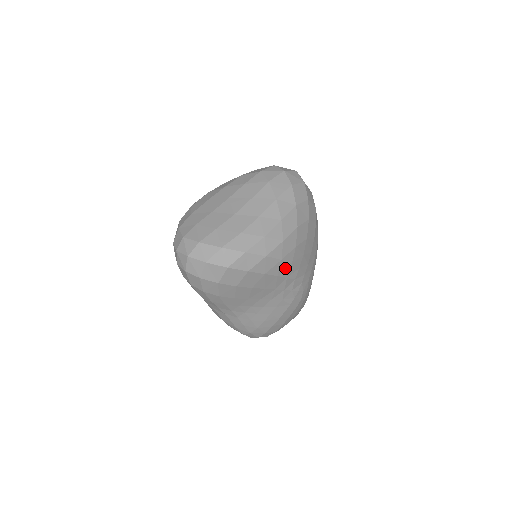
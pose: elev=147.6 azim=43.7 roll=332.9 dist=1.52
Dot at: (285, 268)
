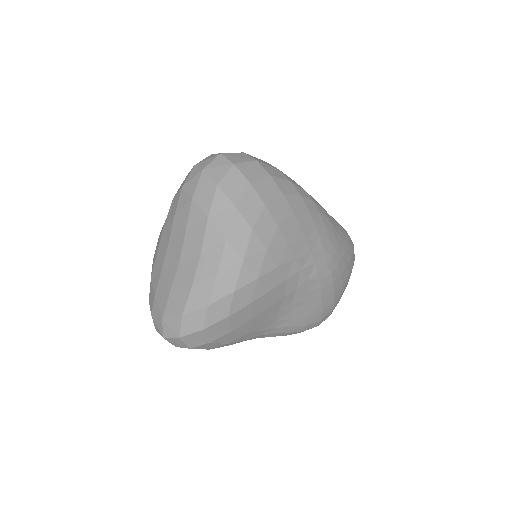
Dot at: (273, 277)
